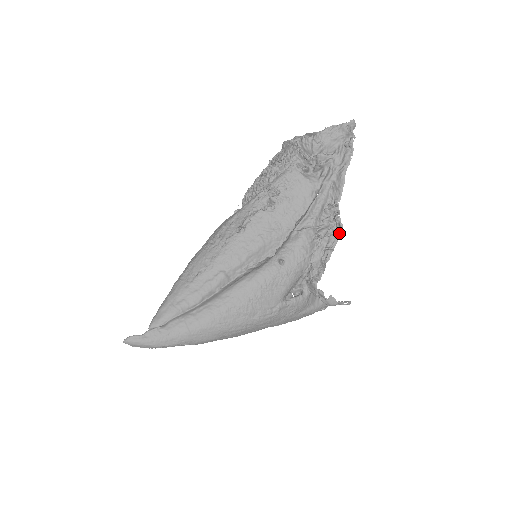
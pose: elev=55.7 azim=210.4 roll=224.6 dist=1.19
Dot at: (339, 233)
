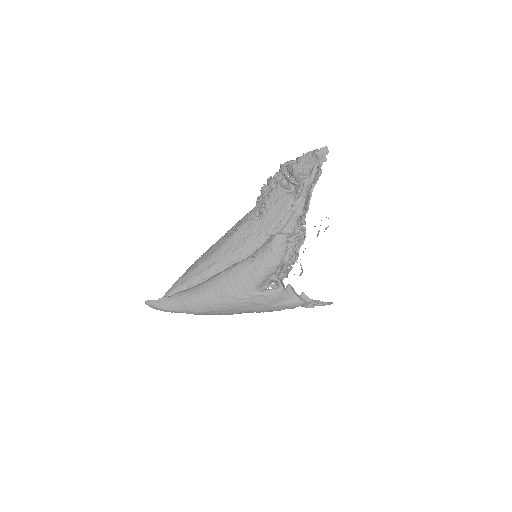
Dot at: (304, 240)
